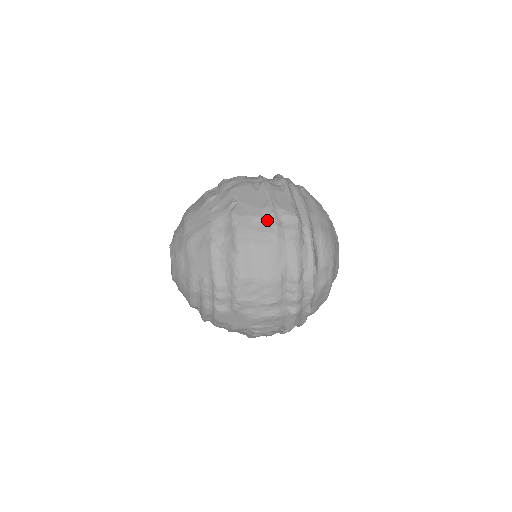
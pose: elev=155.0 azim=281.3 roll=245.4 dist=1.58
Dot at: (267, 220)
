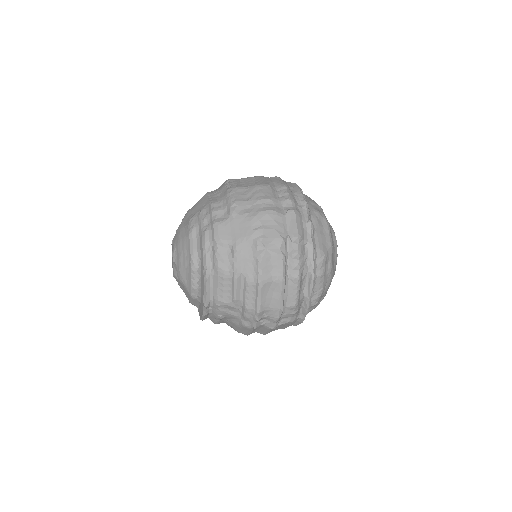
Dot at: occluded
